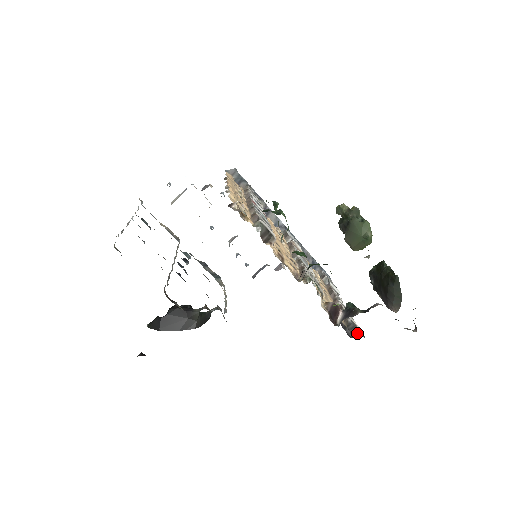
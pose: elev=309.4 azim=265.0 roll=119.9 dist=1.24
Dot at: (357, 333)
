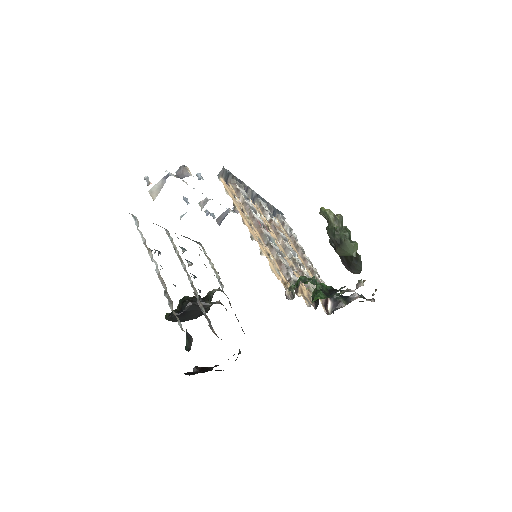
Dot at: occluded
